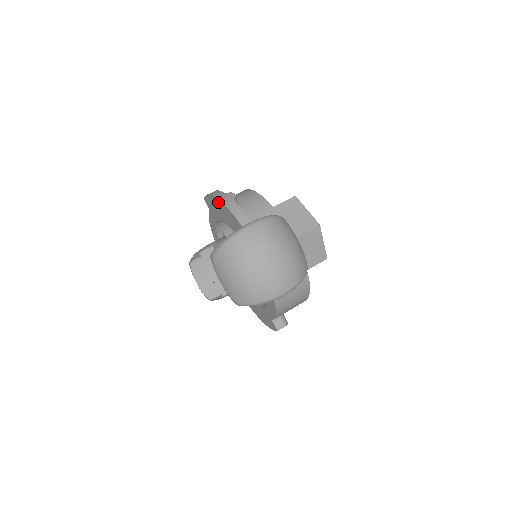
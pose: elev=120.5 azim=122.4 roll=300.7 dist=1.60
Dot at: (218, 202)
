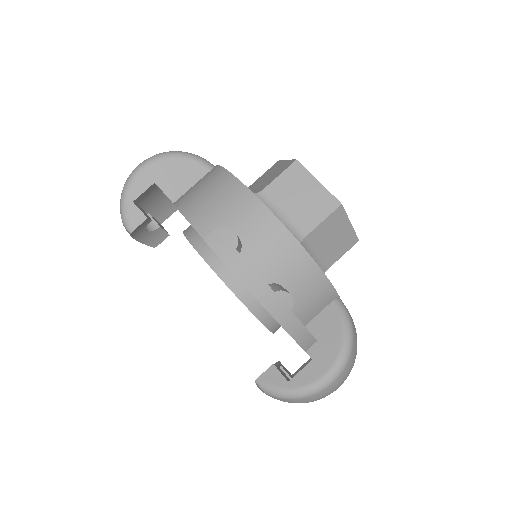
Dot at: (261, 304)
